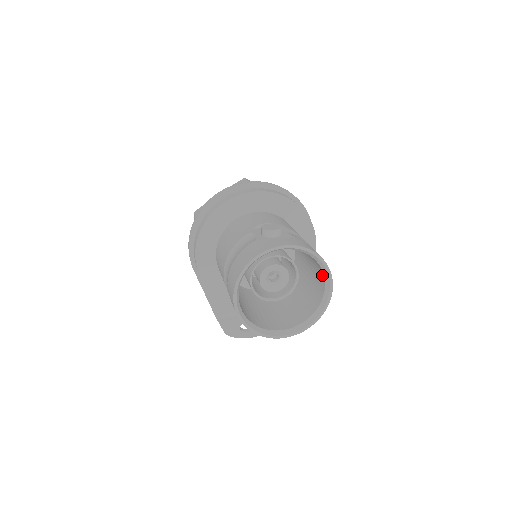
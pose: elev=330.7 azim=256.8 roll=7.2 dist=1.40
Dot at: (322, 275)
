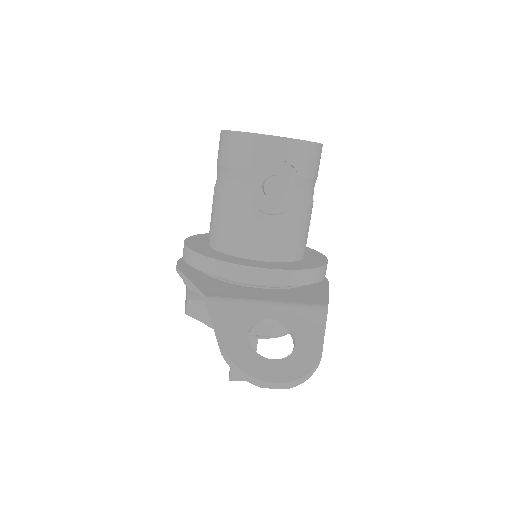
Dot at: occluded
